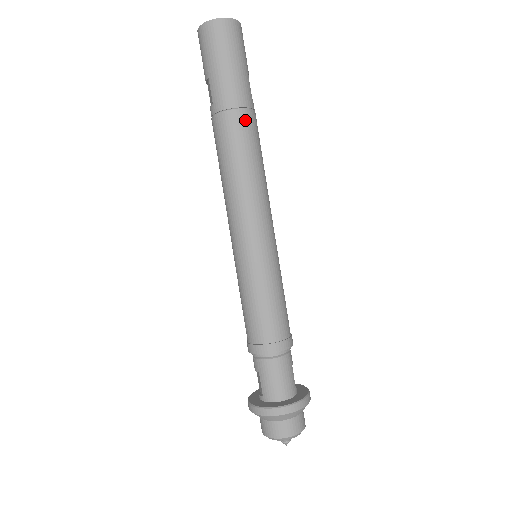
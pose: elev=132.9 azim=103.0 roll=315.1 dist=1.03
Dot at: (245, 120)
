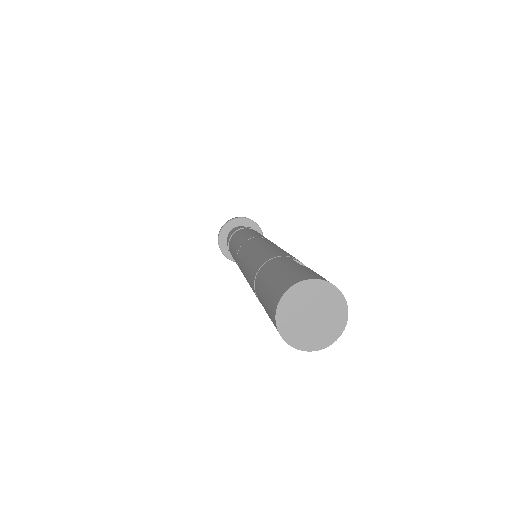
Dot at: occluded
